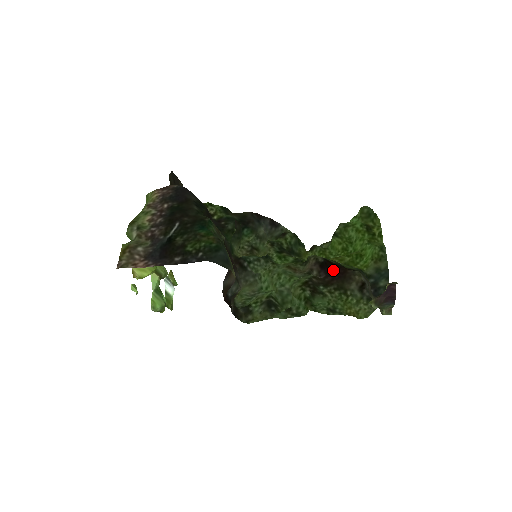
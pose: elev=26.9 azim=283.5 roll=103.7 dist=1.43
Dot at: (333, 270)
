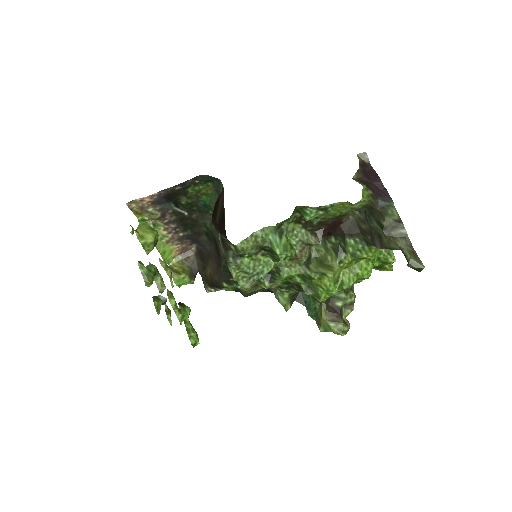
Dot at: (330, 230)
